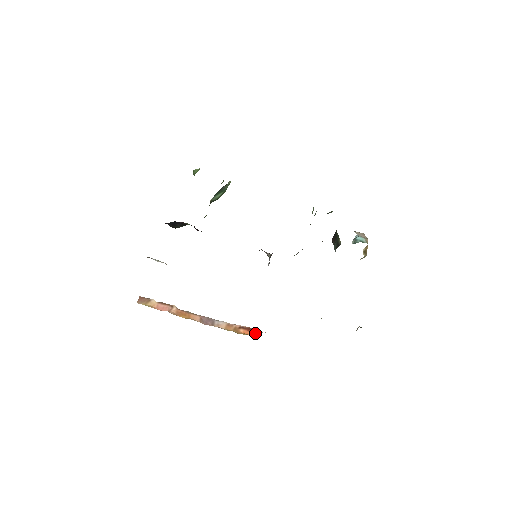
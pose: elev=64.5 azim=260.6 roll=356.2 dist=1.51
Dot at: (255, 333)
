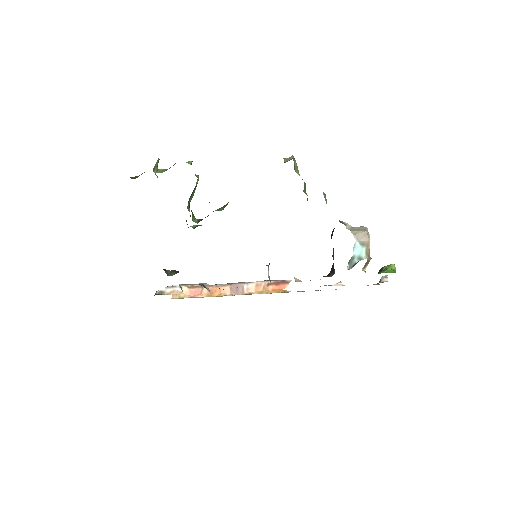
Dot at: (284, 285)
